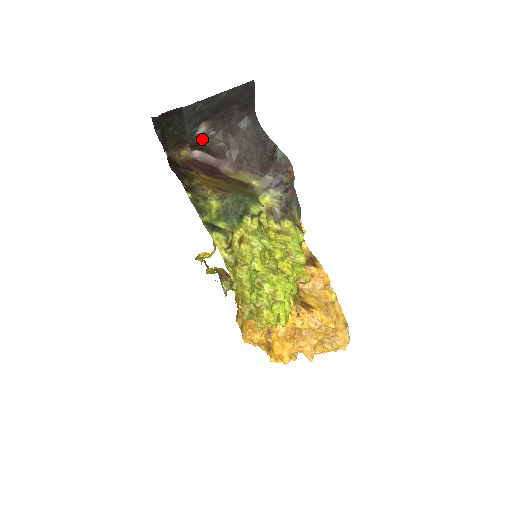
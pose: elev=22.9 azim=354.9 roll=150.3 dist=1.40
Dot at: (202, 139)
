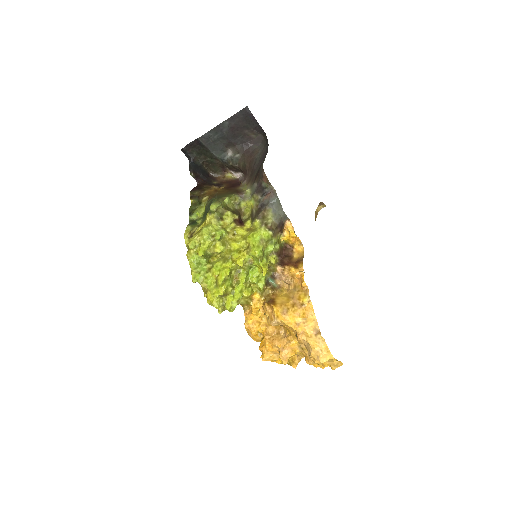
Dot at: (232, 162)
